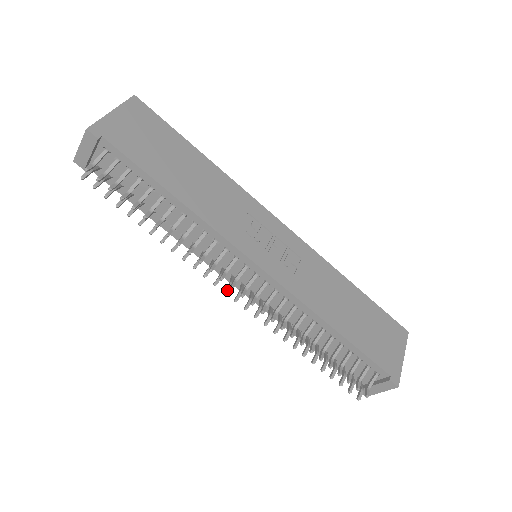
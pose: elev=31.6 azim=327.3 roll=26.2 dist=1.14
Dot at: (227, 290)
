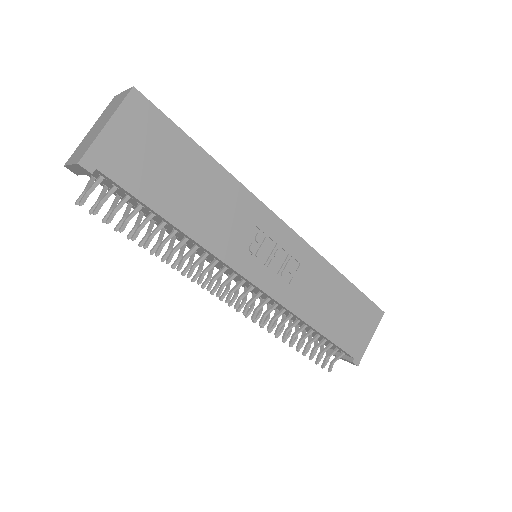
Dot at: (222, 298)
